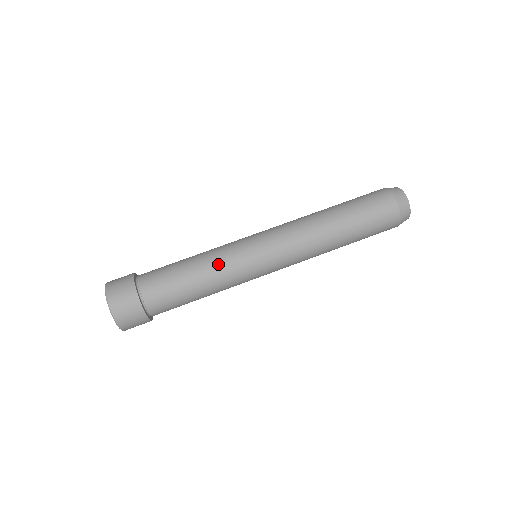
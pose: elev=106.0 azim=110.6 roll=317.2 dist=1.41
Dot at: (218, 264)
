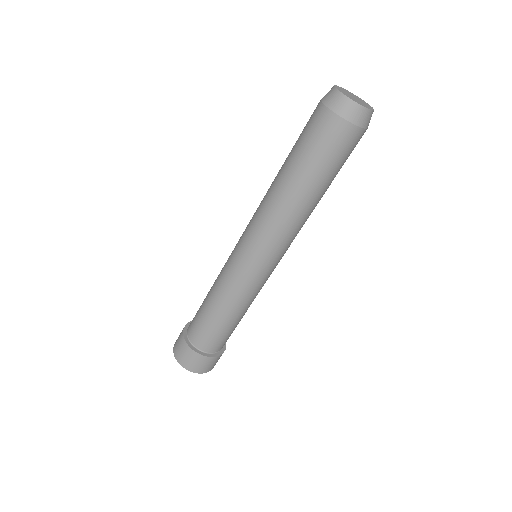
Dot at: (240, 300)
